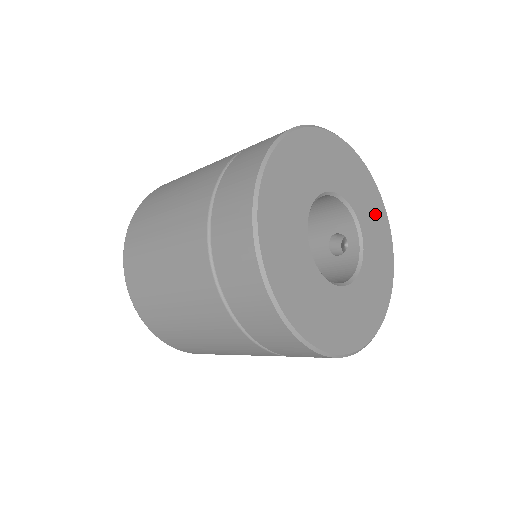
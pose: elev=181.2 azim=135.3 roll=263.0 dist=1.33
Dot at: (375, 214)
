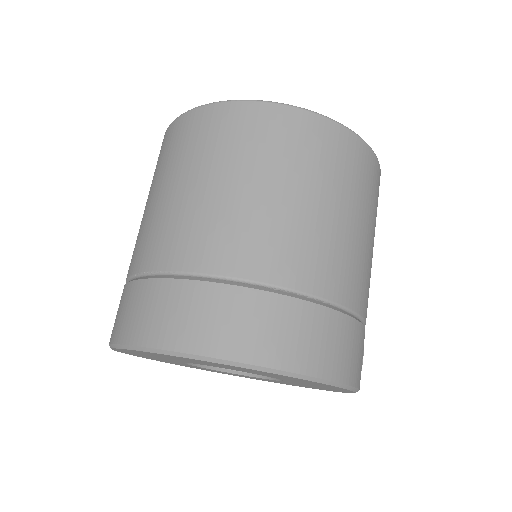
Dot at: (320, 385)
